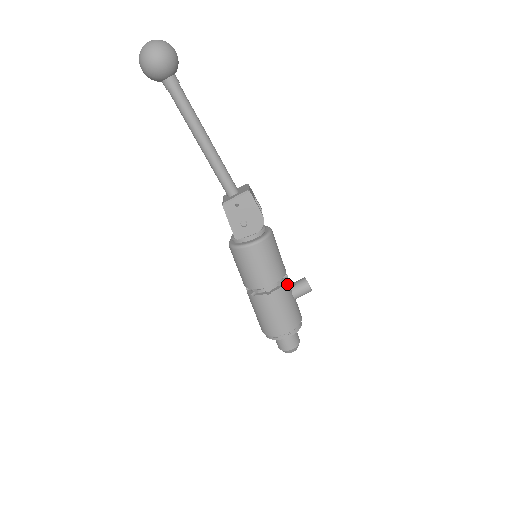
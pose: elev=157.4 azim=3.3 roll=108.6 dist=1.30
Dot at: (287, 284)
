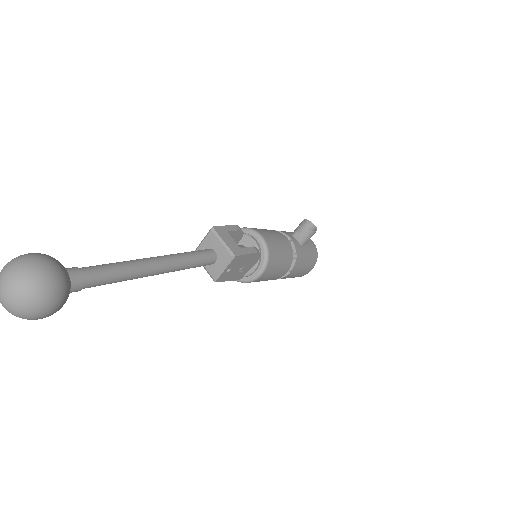
Dot at: (297, 249)
